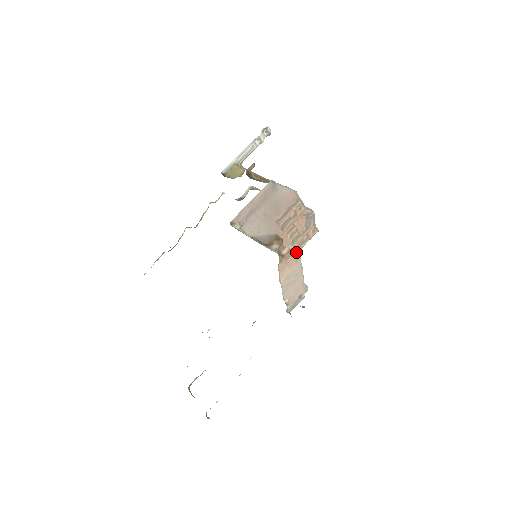
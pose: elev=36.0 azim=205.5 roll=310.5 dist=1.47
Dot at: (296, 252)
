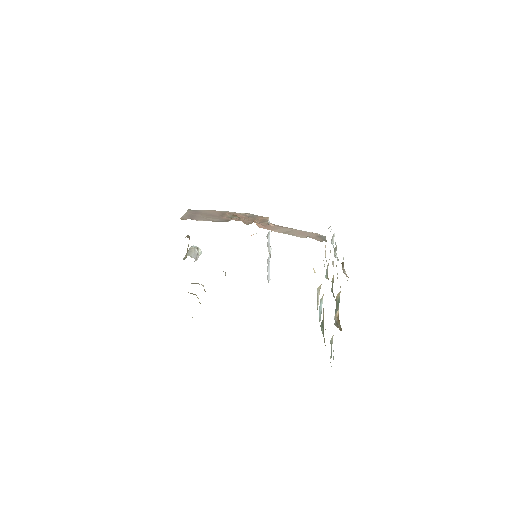
Dot at: (266, 224)
